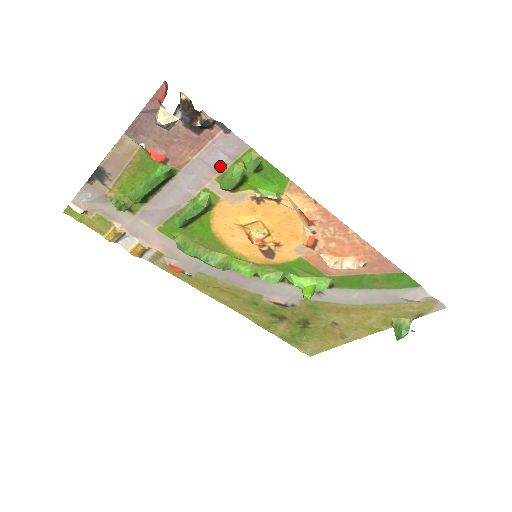
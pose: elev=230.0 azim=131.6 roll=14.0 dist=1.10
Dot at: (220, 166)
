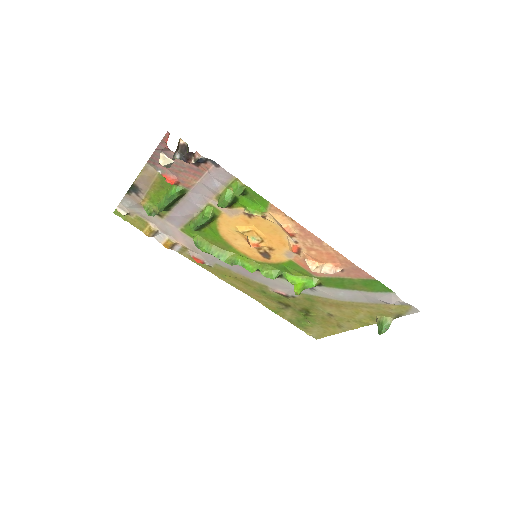
Dot at: (216, 189)
